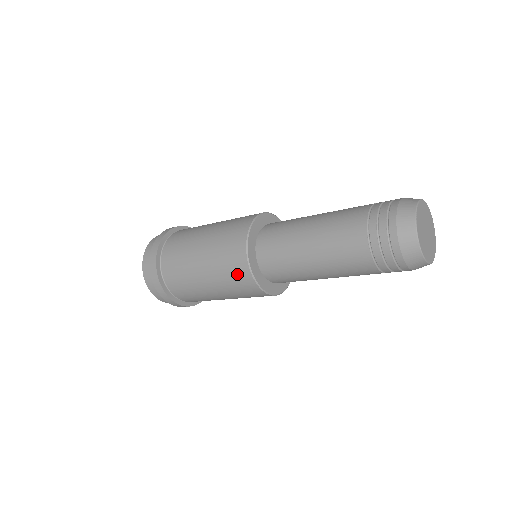
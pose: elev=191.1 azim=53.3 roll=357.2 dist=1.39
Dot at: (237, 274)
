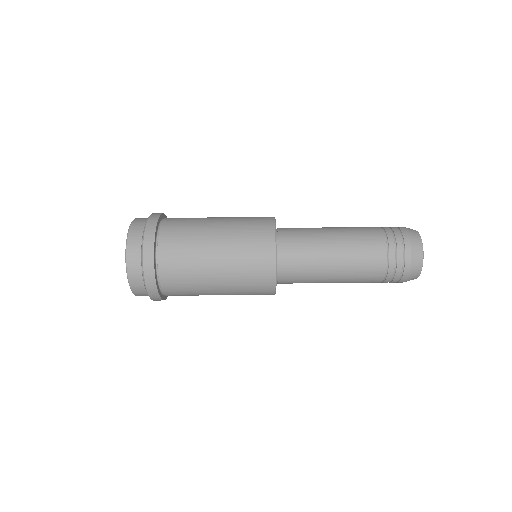
Dot at: (259, 228)
